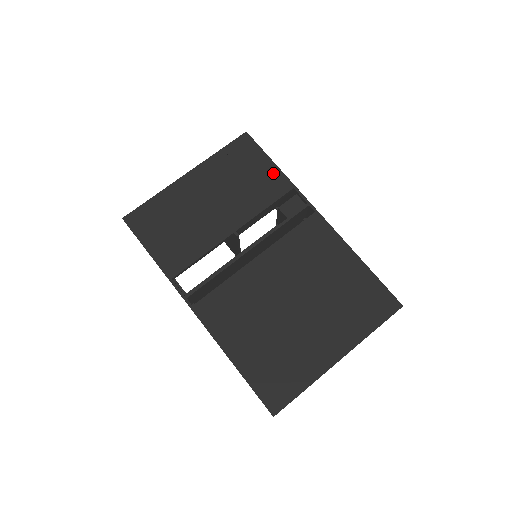
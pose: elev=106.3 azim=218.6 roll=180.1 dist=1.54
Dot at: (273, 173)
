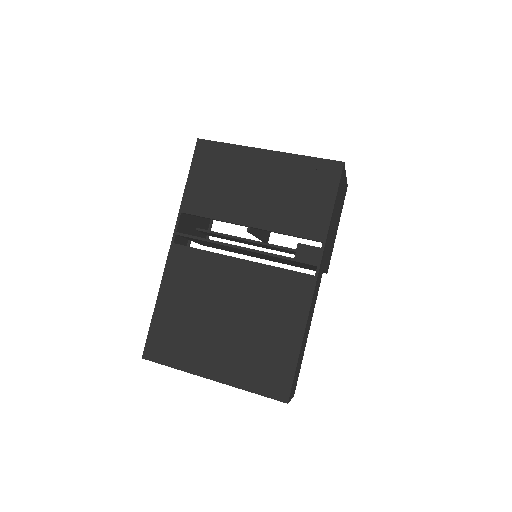
Dot at: (323, 215)
